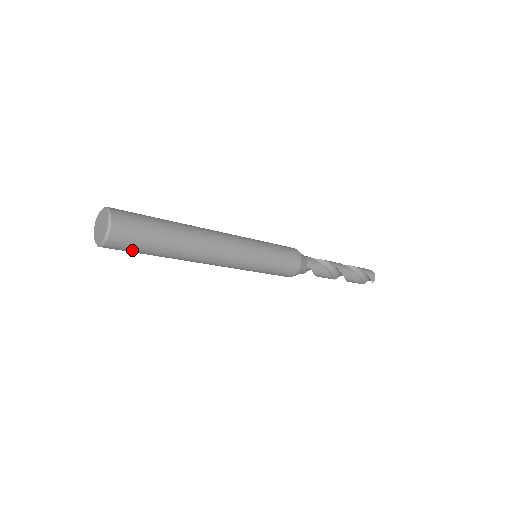
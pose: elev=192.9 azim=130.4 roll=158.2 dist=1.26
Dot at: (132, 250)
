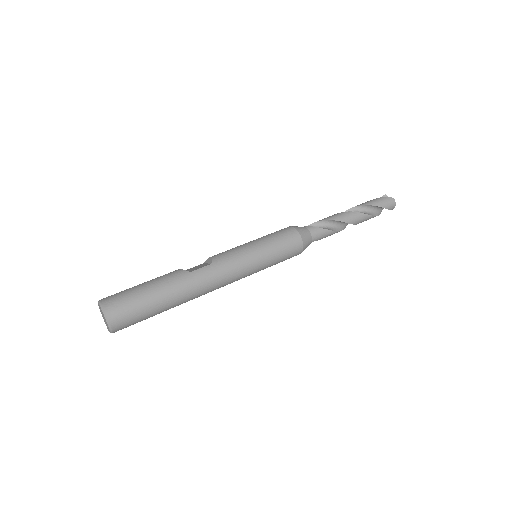
Dot at: occluded
